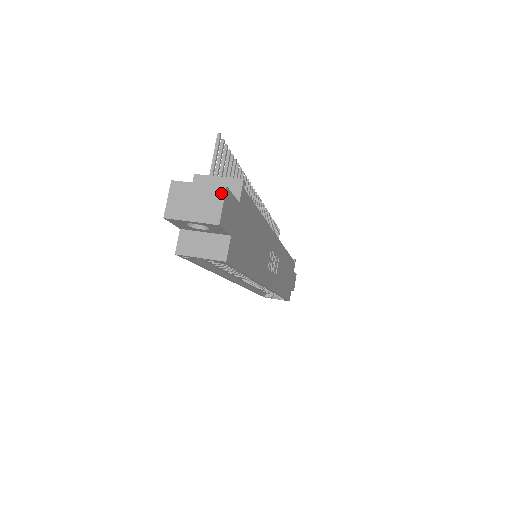
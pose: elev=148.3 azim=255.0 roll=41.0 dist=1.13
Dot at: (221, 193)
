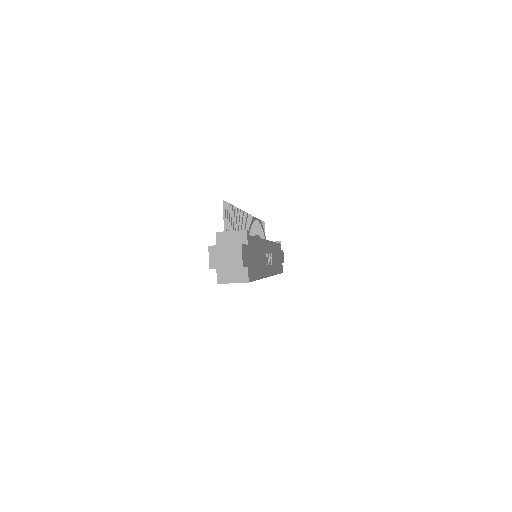
Dot at: (239, 248)
